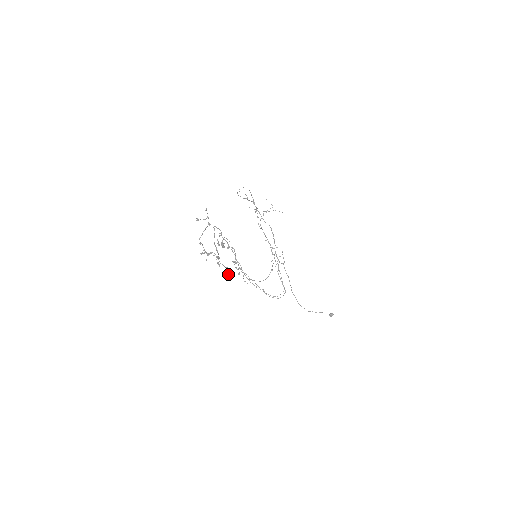
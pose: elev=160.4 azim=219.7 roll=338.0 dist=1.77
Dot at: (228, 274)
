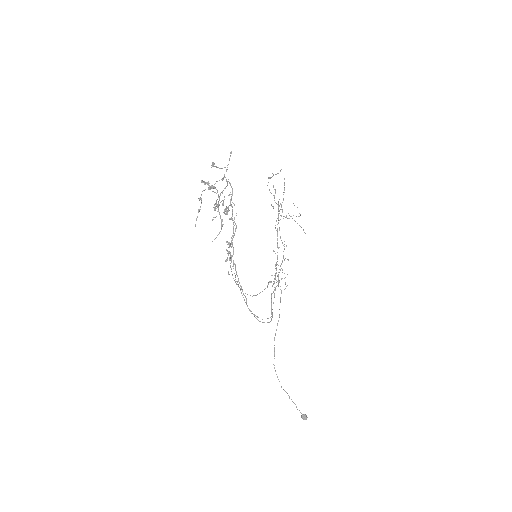
Dot at: (219, 233)
